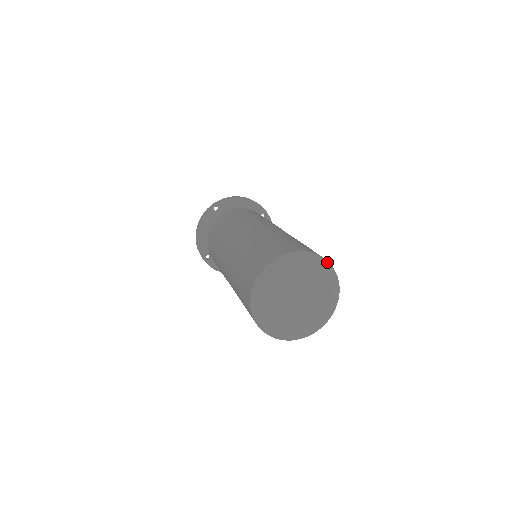
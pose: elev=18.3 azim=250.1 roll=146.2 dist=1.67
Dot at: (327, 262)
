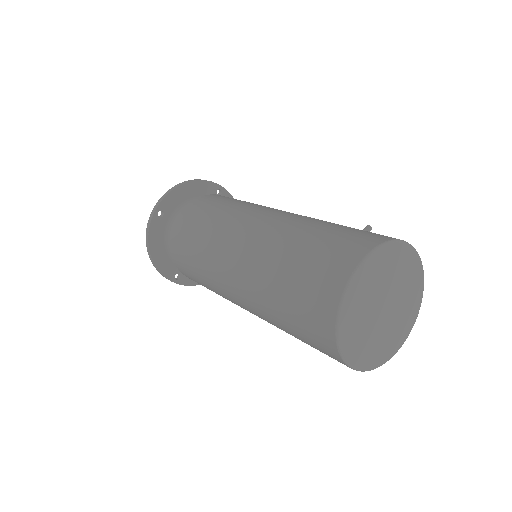
Dot at: (404, 243)
